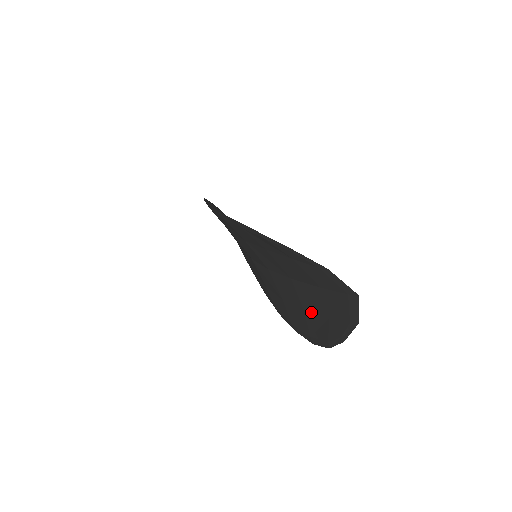
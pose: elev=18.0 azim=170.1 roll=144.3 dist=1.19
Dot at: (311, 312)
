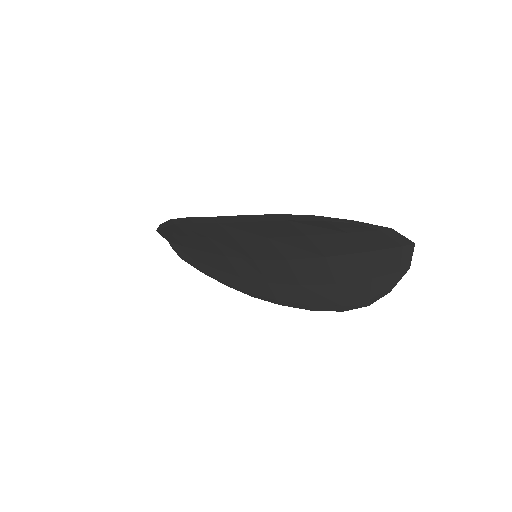
Dot at: (347, 281)
